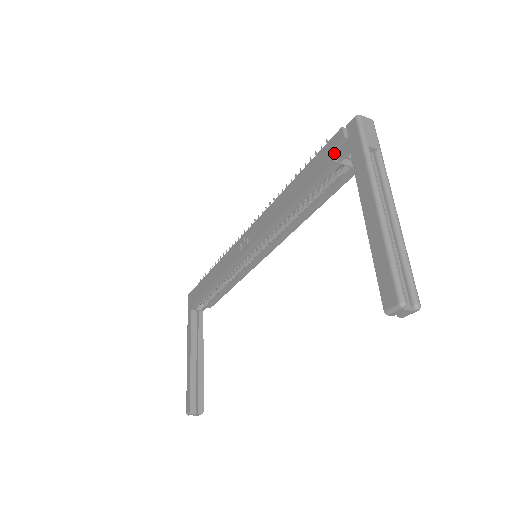
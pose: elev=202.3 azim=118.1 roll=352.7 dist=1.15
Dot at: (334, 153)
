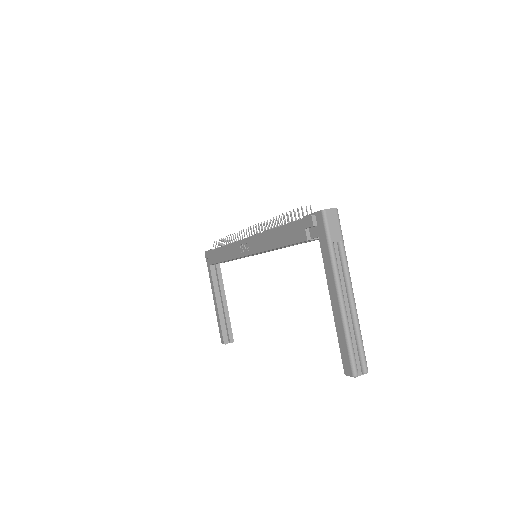
Dot at: (307, 232)
